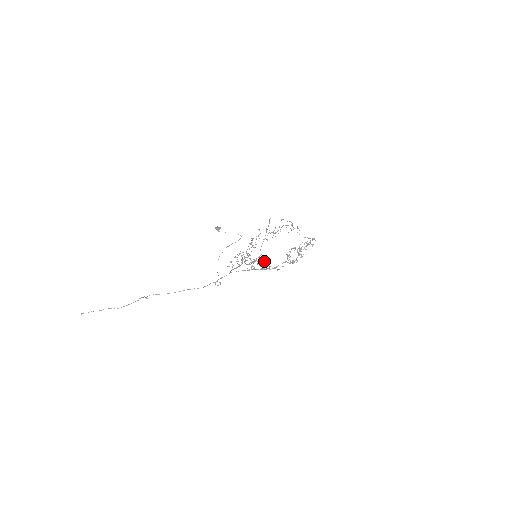
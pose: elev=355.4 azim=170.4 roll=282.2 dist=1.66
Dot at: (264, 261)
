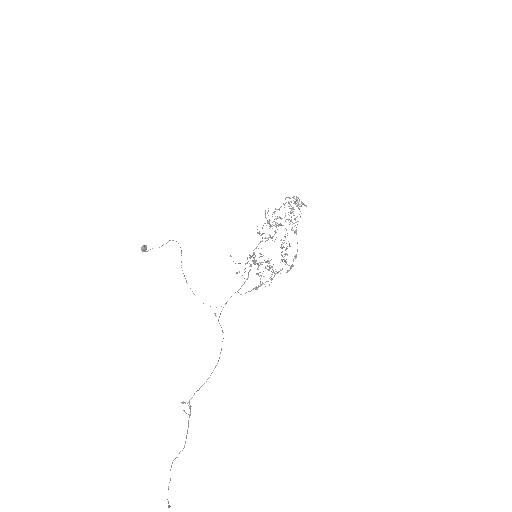
Dot at: occluded
